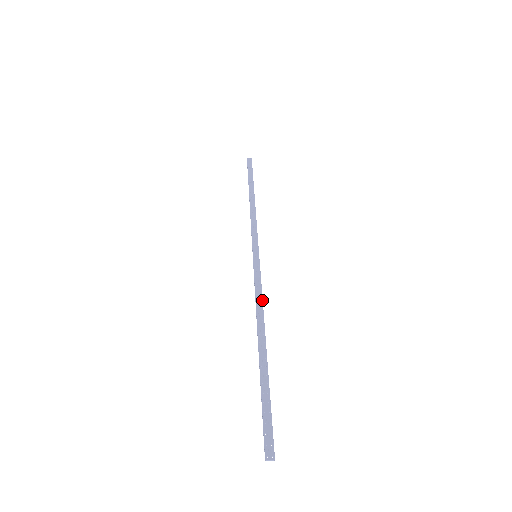
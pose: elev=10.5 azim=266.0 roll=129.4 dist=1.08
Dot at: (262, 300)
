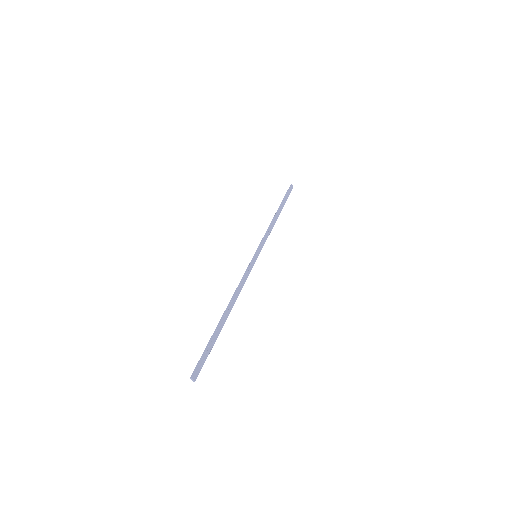
Dot at: occluded
